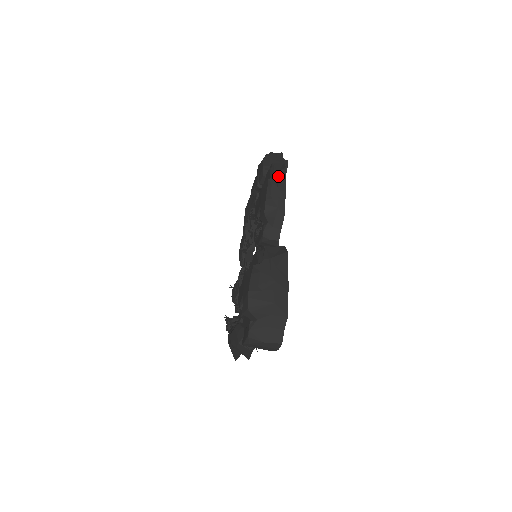
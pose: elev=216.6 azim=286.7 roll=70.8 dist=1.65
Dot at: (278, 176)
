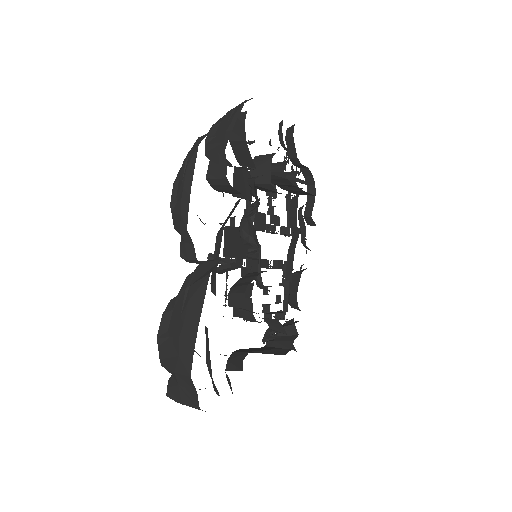
Dot at: (187, 162)
